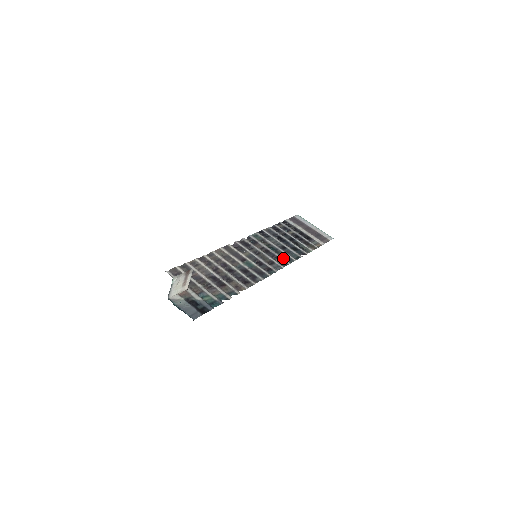
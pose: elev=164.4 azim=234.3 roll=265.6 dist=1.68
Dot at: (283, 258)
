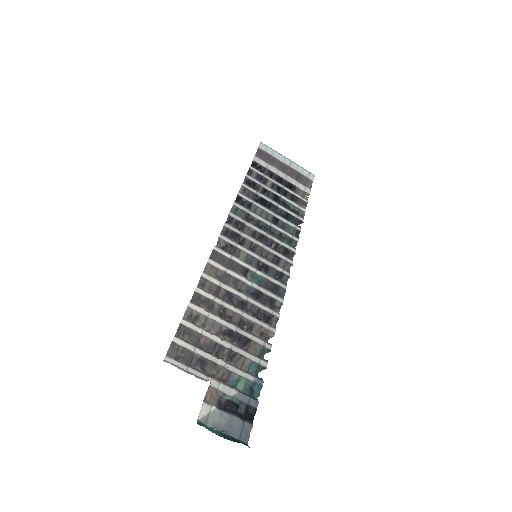
Dot at: (284, 243)
